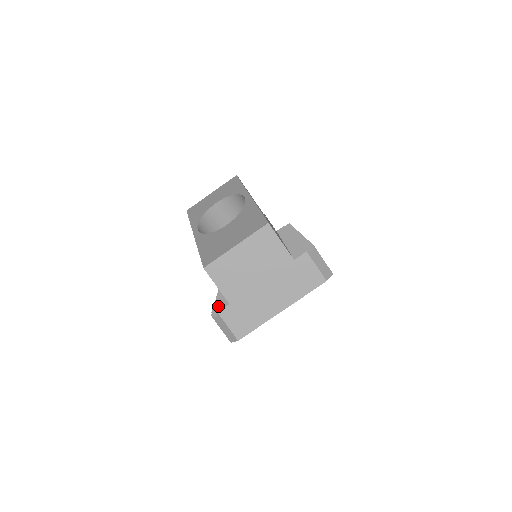
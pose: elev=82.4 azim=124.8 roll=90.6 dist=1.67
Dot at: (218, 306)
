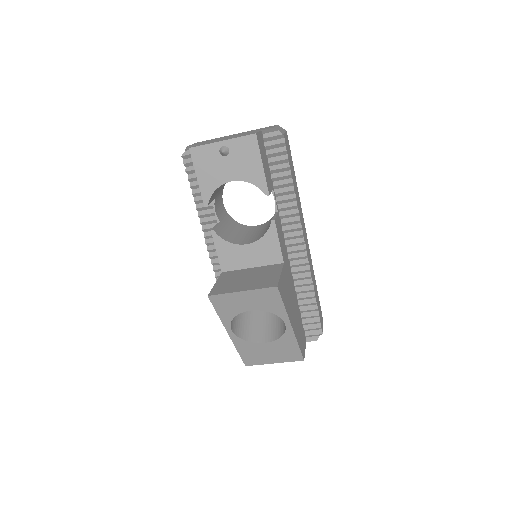
Dot at: occluded
